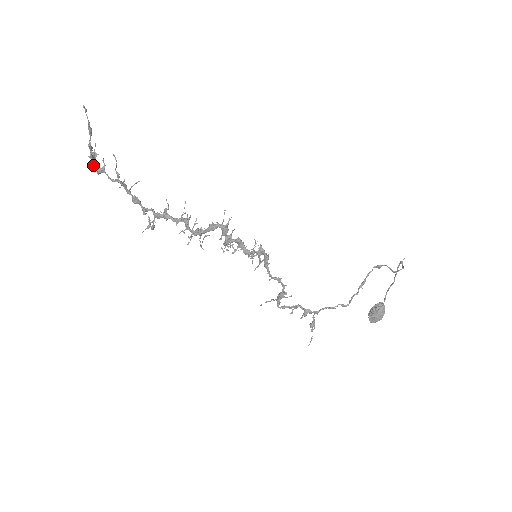
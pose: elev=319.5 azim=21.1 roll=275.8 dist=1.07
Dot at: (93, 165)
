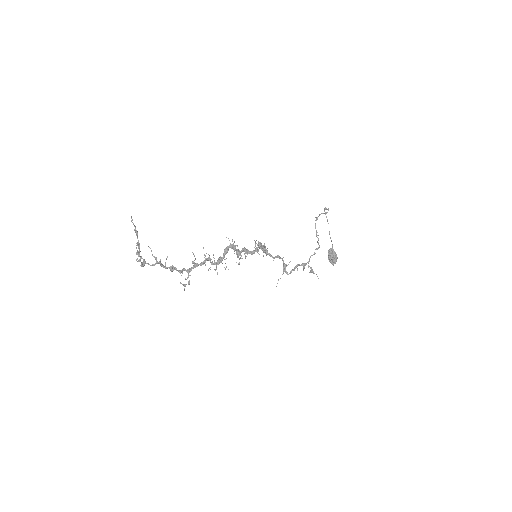
Dot at: (139, 261)
